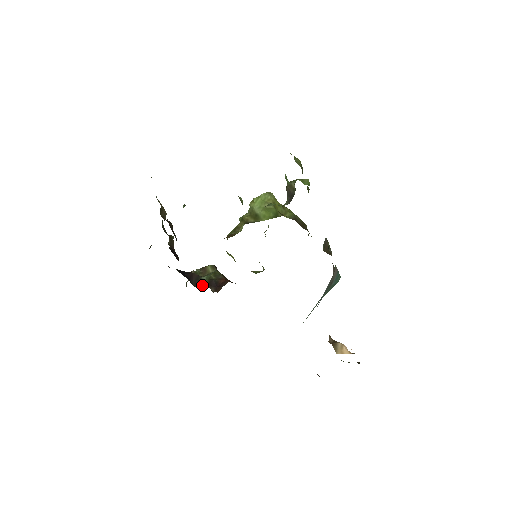
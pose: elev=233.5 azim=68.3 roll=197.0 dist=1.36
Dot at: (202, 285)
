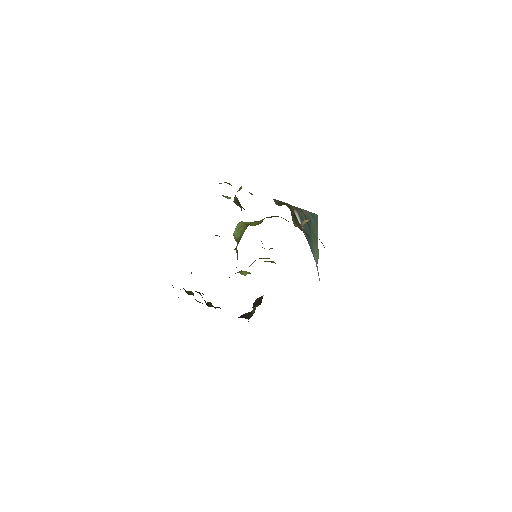
Dot at: occluded
